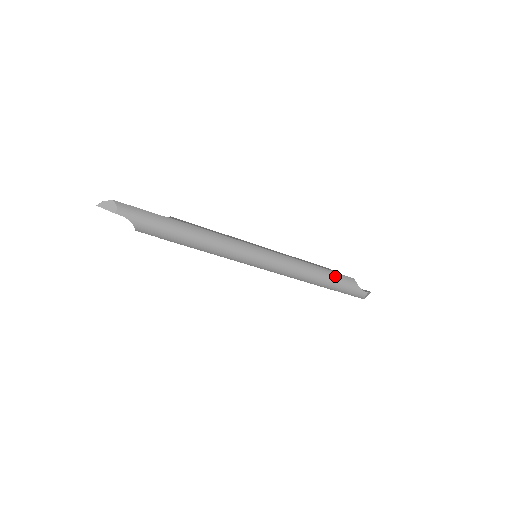
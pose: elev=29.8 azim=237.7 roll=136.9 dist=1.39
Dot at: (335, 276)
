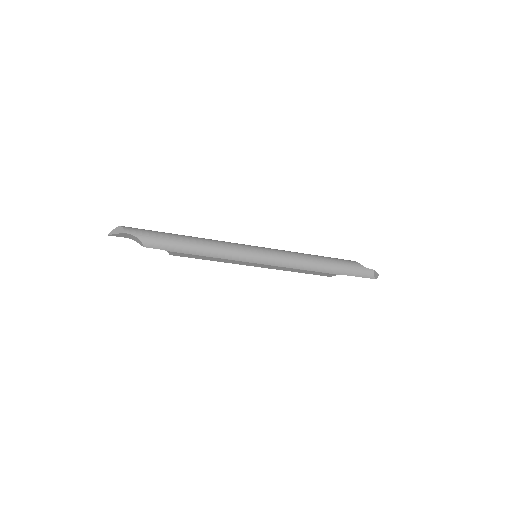
Dot at: (335, 260)
